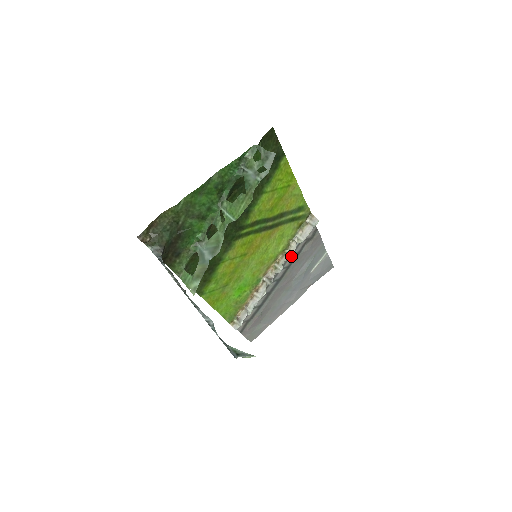
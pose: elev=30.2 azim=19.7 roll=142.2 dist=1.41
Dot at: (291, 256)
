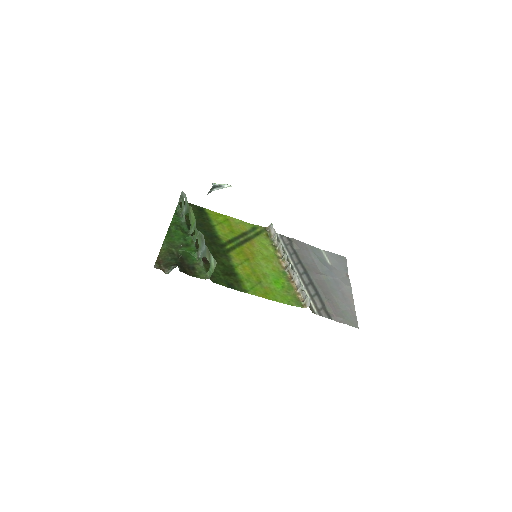
Dot at: (281, 245)
